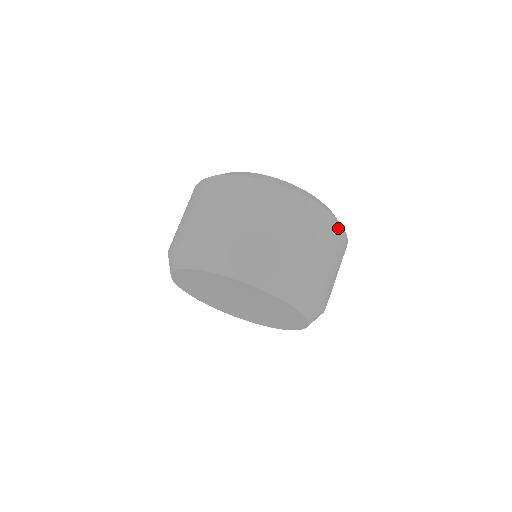
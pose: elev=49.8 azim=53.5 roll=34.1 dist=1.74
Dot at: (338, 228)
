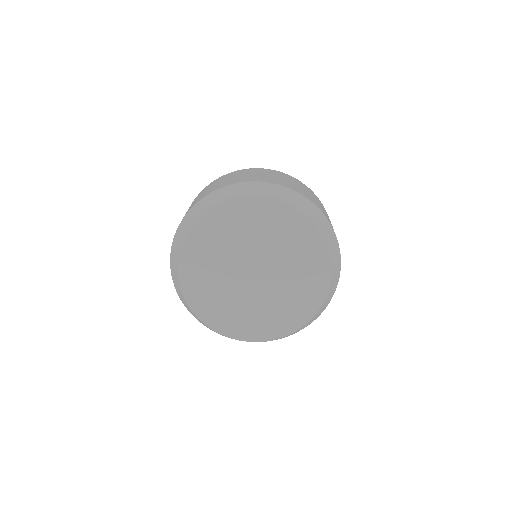
Dot at: (284, 174)
